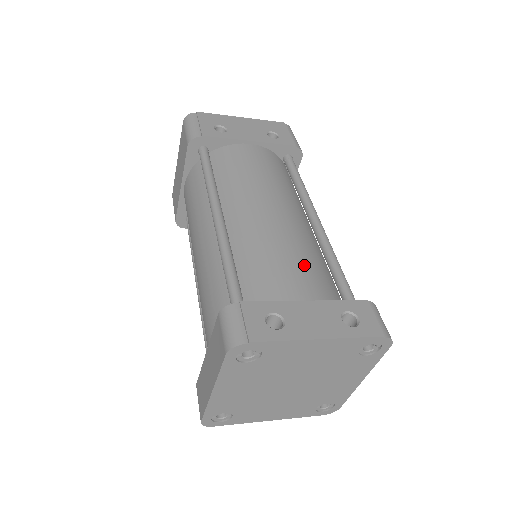
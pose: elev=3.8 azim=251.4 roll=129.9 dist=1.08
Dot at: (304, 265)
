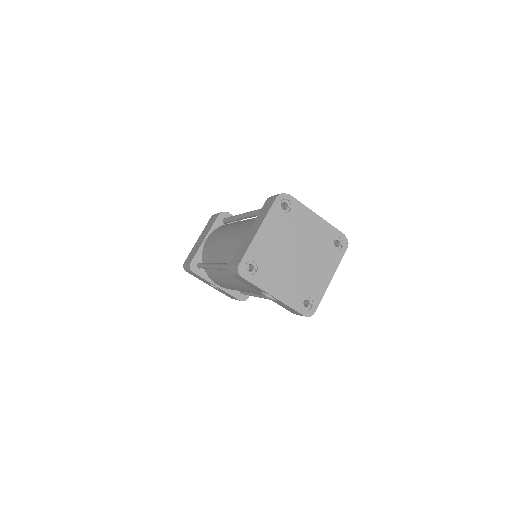
Dot at: occluded
